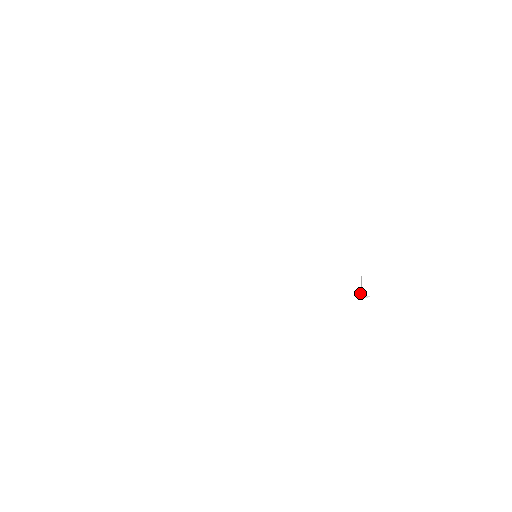
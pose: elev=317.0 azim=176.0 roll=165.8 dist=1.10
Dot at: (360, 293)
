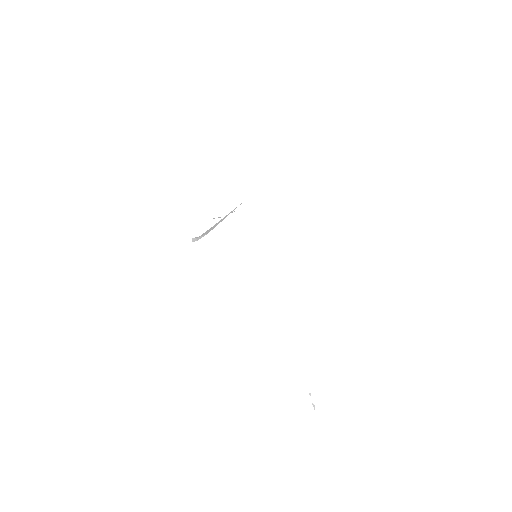
Dot at: occluded
